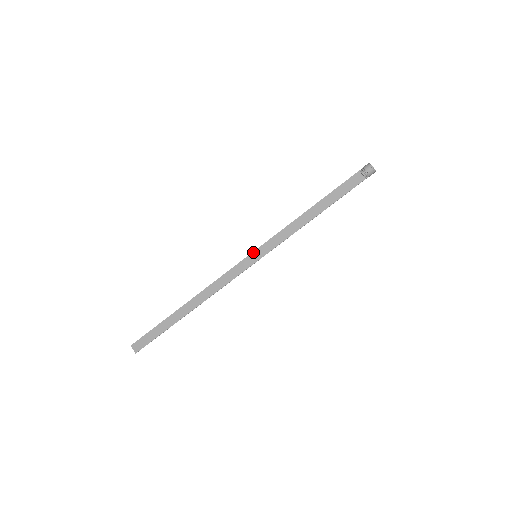
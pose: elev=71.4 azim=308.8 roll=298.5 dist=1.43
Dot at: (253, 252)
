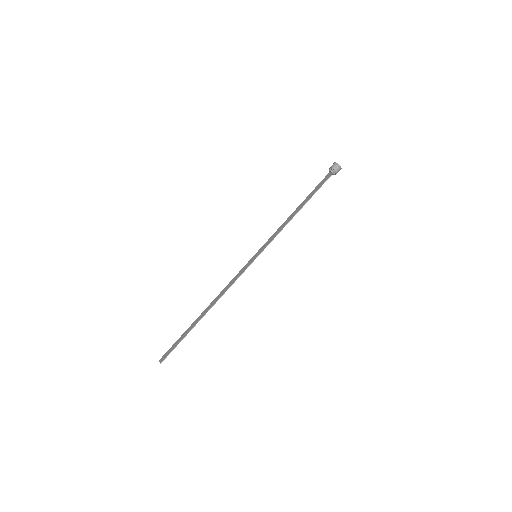
Dot at: (255, 255)
